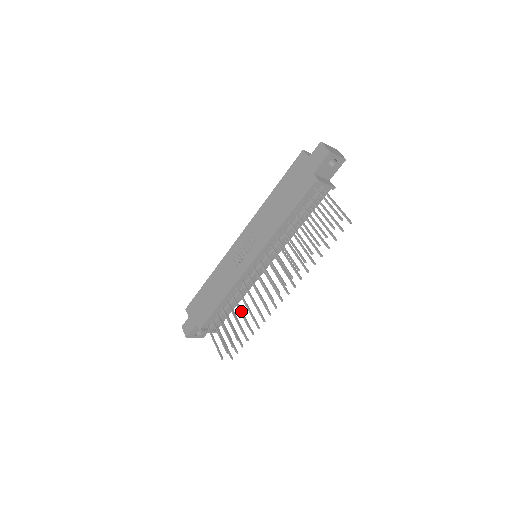
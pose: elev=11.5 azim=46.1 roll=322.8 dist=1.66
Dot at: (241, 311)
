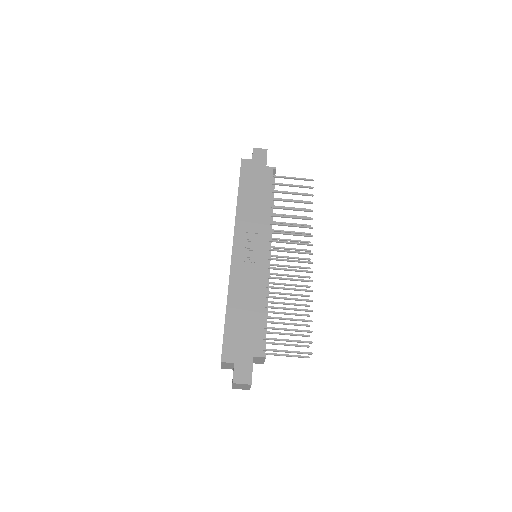
Dot at: (291, 298)
